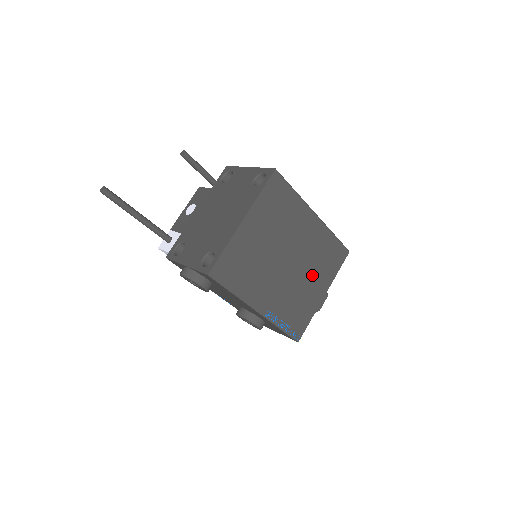
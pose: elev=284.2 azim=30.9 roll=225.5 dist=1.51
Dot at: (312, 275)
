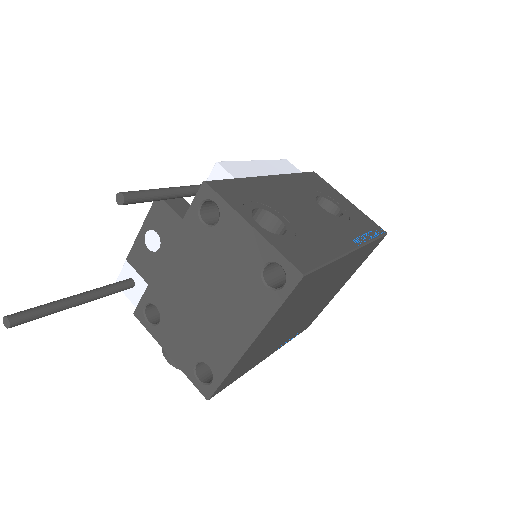
Dot at: (334, 288)
